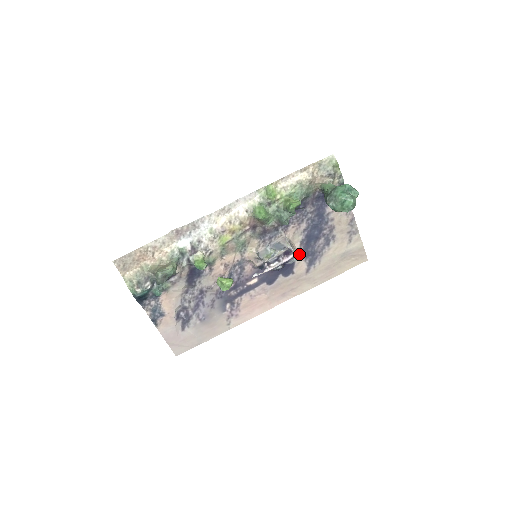
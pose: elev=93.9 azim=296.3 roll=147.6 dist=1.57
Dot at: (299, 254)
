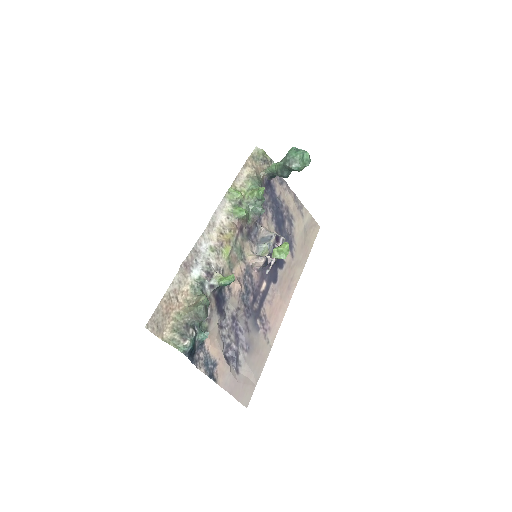
Dot at: occluded
